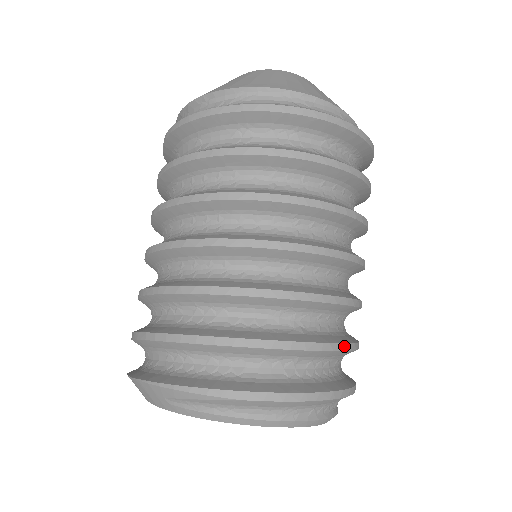
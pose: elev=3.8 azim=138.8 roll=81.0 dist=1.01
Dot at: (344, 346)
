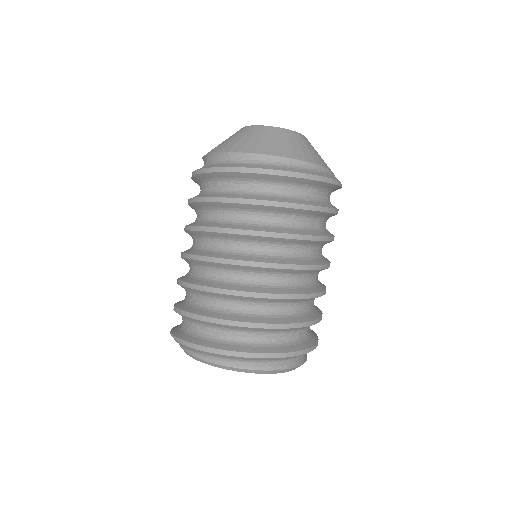
Dot at: (256, 325)
